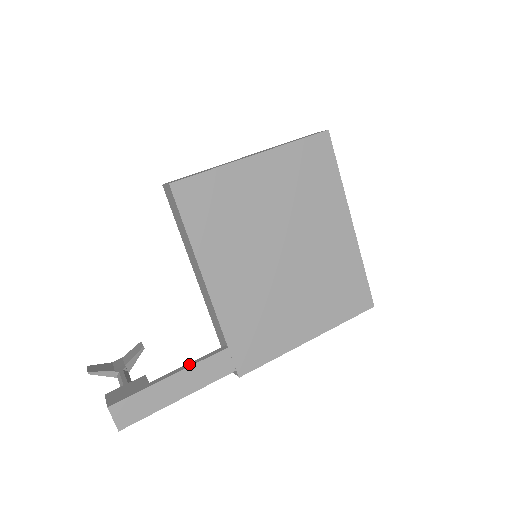
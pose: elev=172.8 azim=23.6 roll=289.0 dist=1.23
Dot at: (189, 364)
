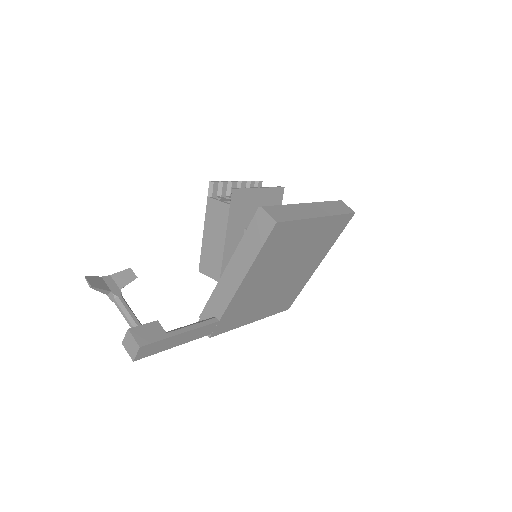
Dot at: (194, 326)
